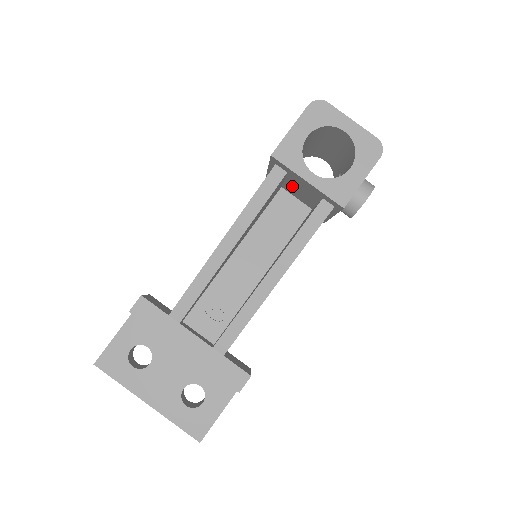
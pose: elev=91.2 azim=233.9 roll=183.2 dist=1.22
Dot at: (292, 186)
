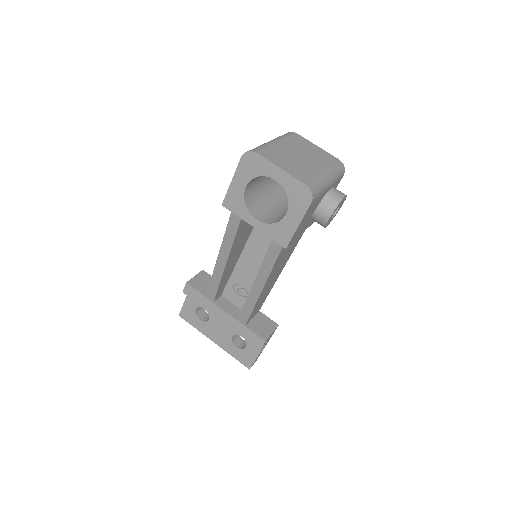
Dot at: occluded
